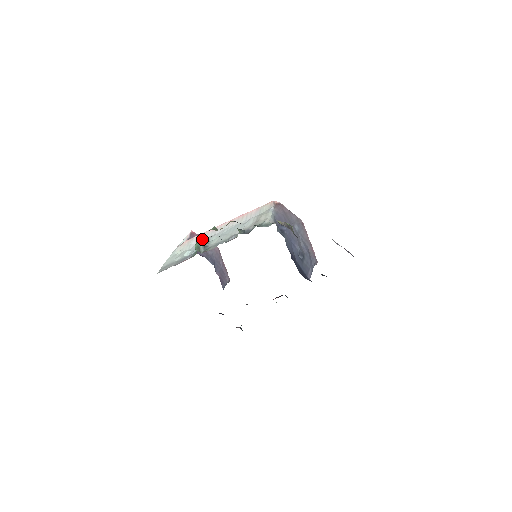
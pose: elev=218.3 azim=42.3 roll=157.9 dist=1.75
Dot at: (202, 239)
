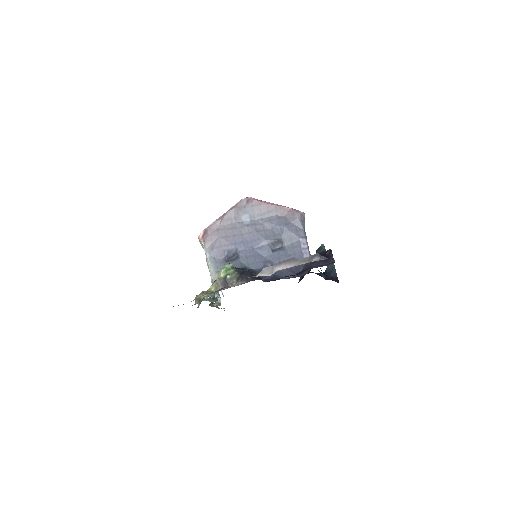
Dot at: occluded
